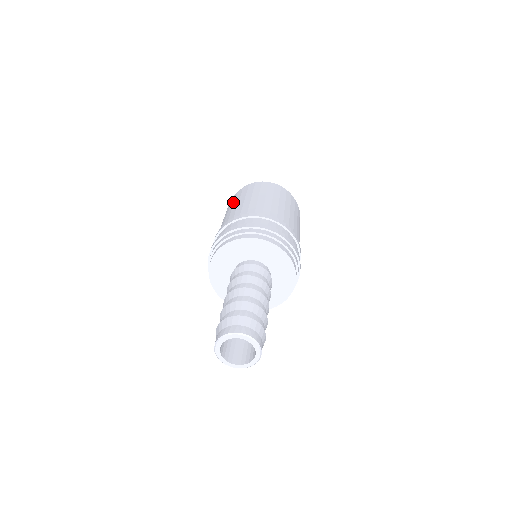
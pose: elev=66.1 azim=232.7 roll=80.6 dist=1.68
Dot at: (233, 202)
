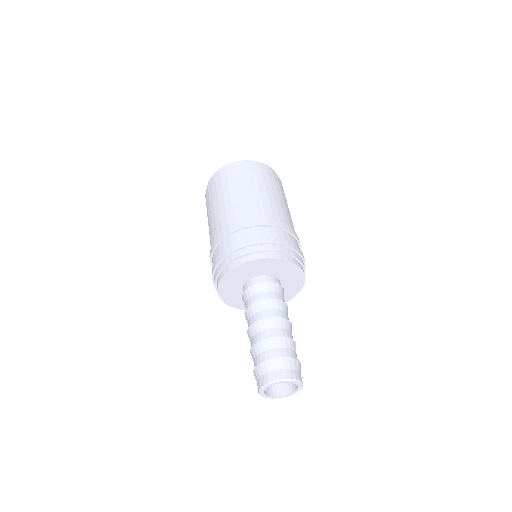
Dot at: (207, 216)
